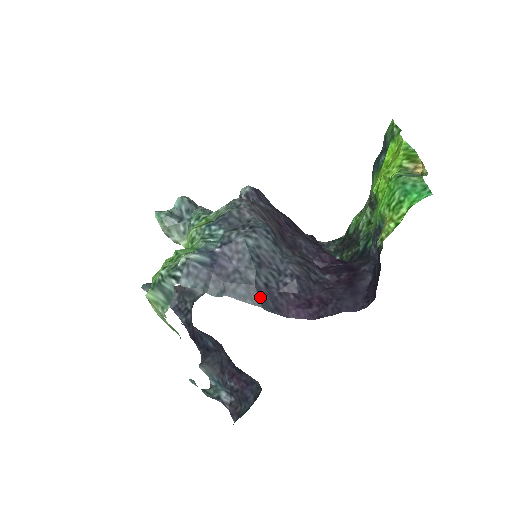
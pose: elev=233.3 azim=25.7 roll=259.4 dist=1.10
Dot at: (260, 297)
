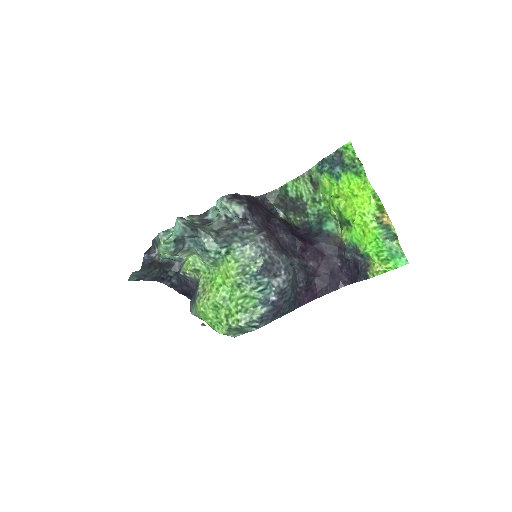
Dot at: (294, 306)
